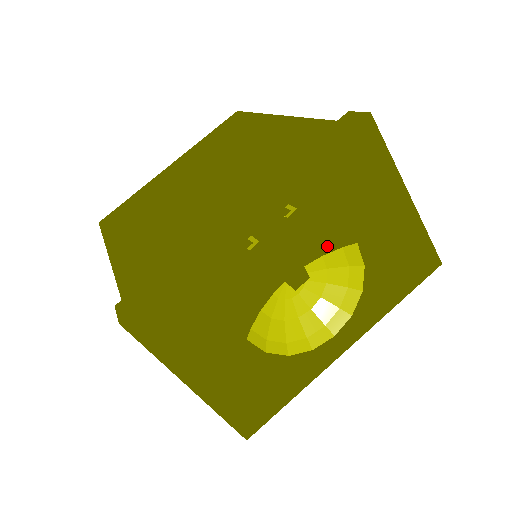
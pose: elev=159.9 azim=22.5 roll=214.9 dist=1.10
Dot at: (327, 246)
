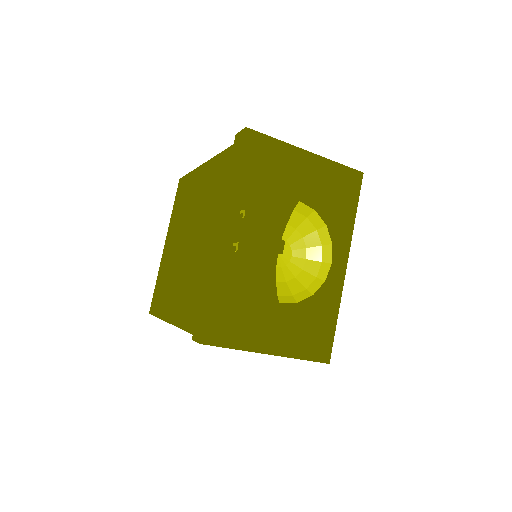
Dot at: (284, 216)
